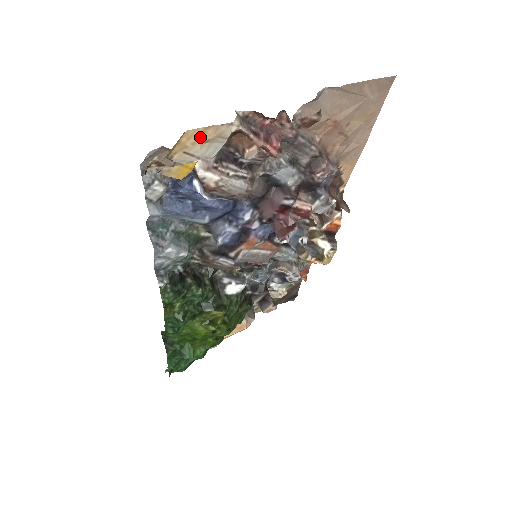
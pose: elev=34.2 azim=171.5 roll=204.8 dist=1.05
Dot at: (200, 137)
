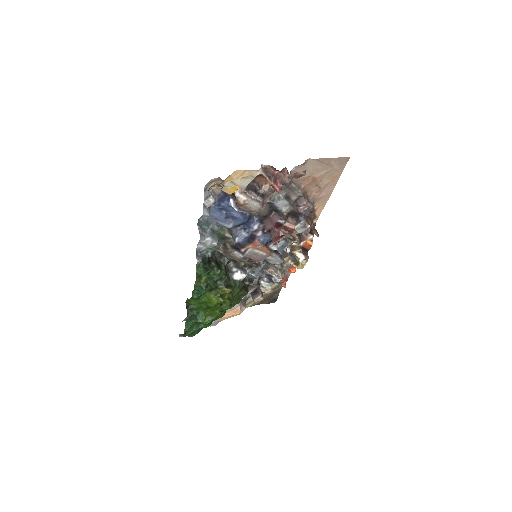
Dot at: (241, 175)
